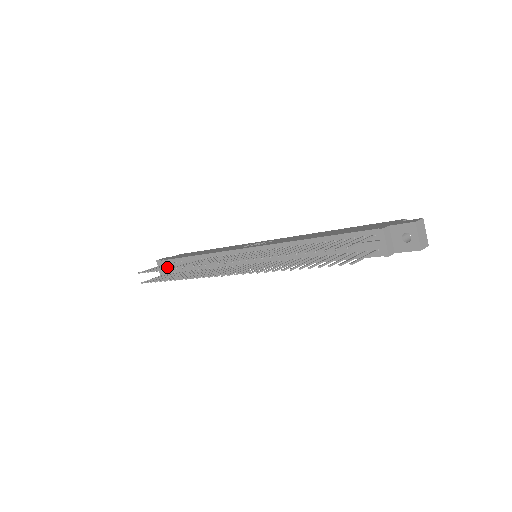
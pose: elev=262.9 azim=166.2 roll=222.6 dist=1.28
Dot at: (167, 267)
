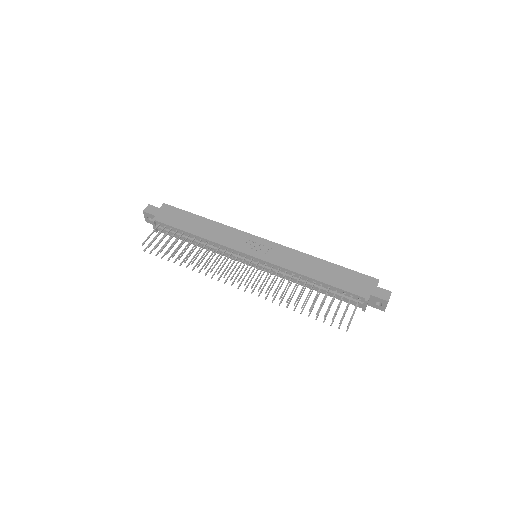
Dot at: (172, 247)
